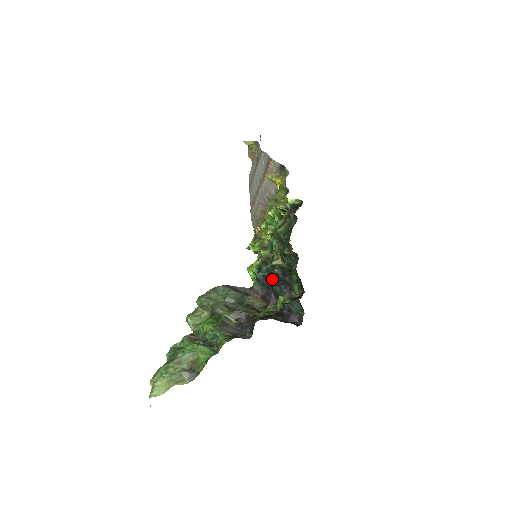
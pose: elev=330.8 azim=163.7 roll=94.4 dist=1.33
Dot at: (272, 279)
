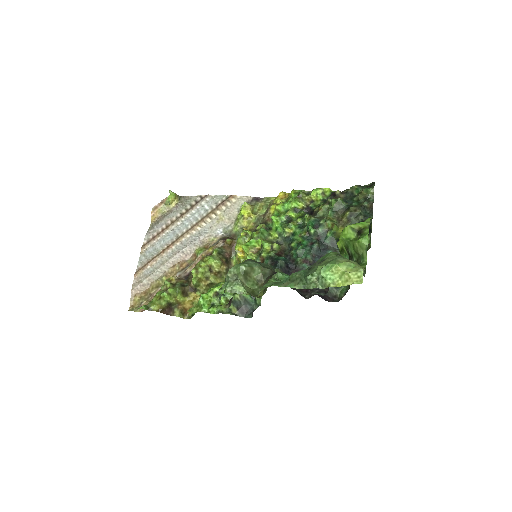
Dot at: (308, 257)
